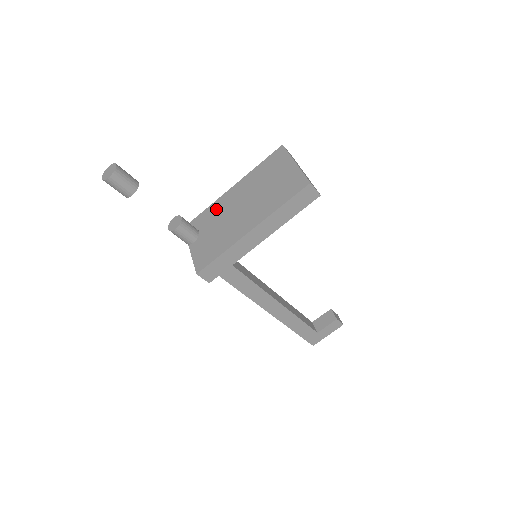
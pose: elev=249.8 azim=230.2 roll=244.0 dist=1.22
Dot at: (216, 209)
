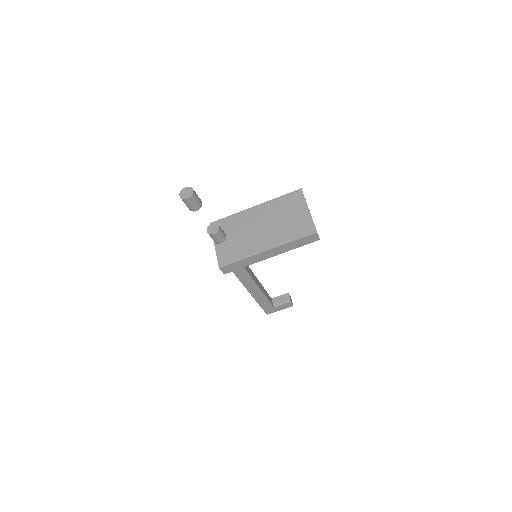
Dot at: (240, 219)
